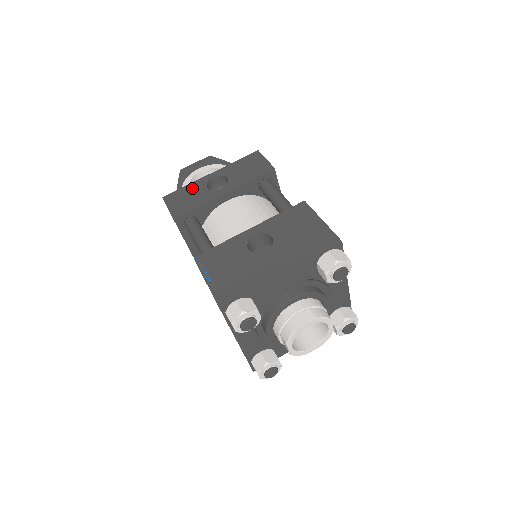
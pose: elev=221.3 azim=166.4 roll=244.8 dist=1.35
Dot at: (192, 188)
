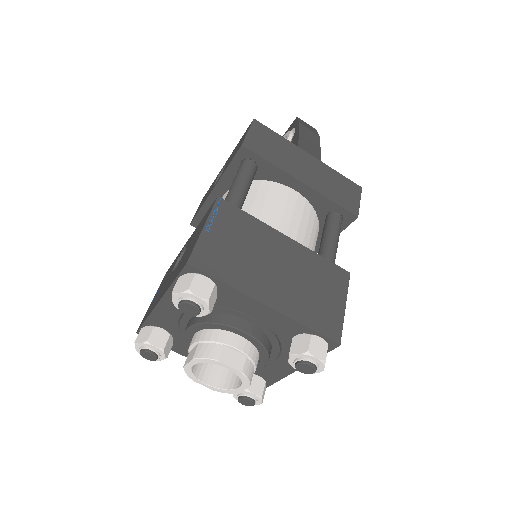
Dot at: occluded
